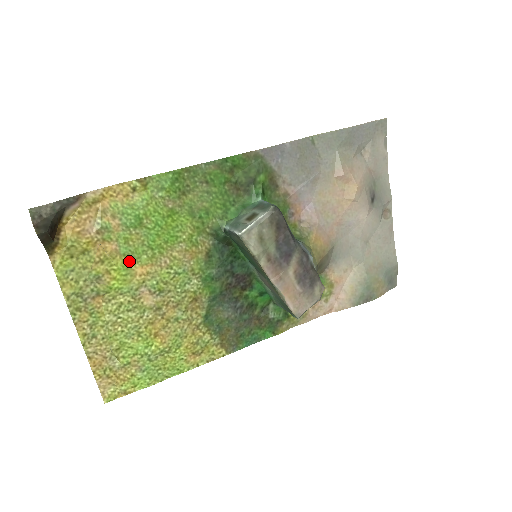
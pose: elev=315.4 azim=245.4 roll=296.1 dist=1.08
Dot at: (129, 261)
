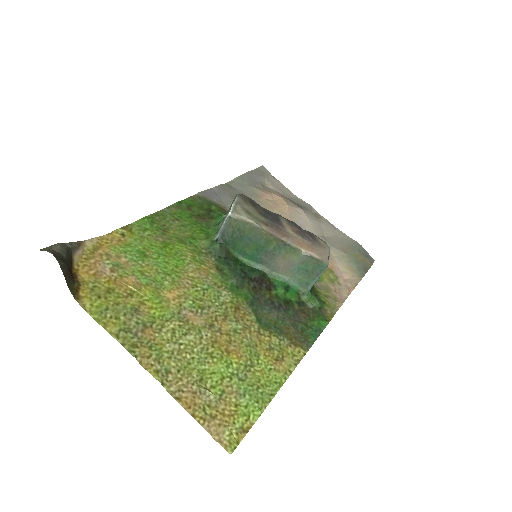
Dot at: (155, 290)
